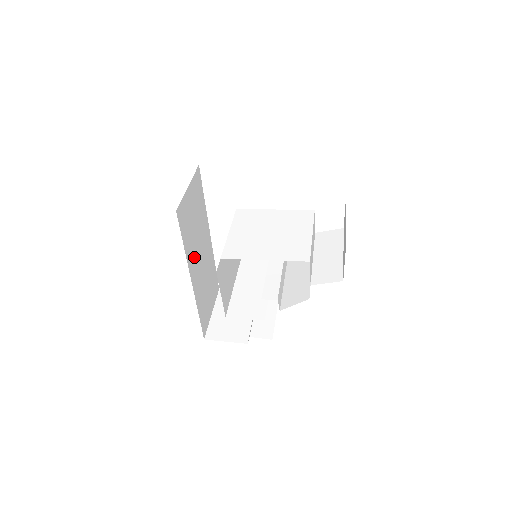
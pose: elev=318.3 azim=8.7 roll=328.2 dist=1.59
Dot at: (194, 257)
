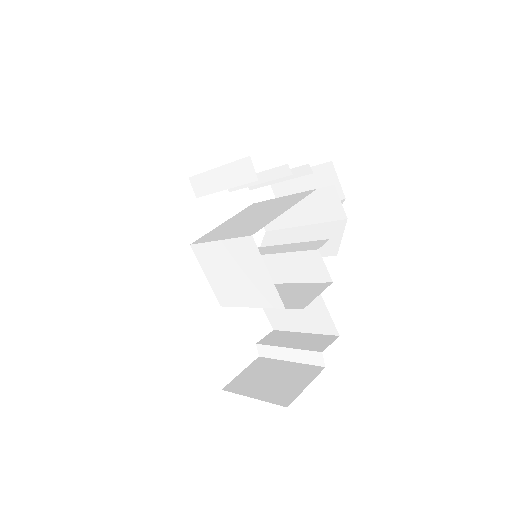
Dot at: occluded
